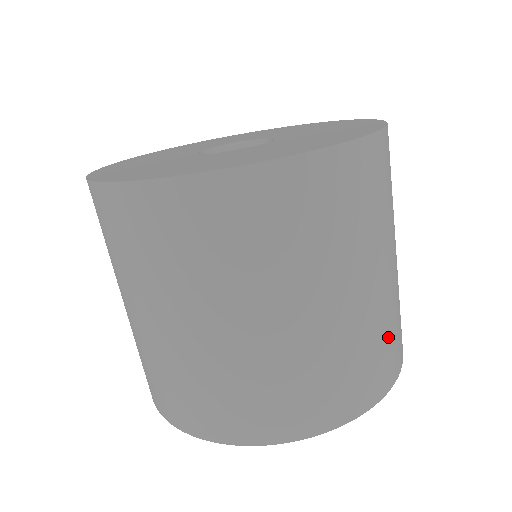
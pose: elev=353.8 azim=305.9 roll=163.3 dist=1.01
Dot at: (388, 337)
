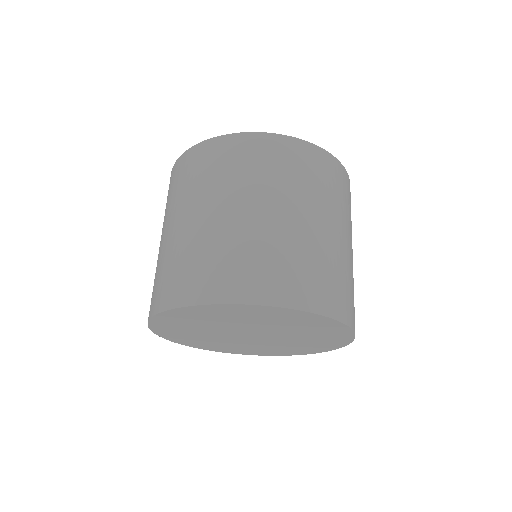
Dot at: (289, 263)
